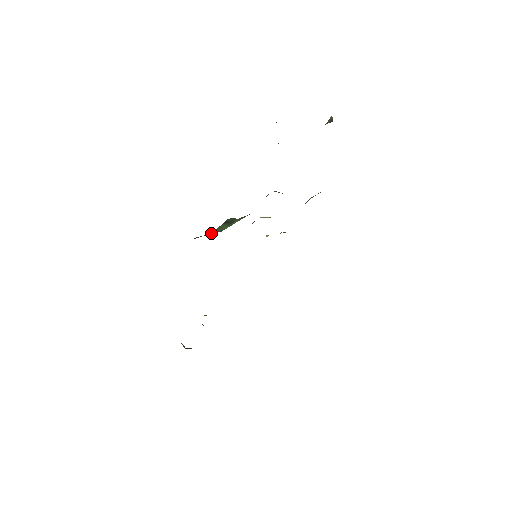
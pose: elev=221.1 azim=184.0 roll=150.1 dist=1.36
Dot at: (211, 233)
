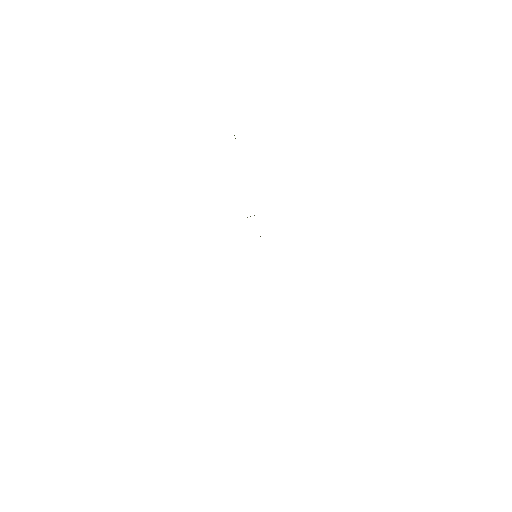
Dot at: occluded
